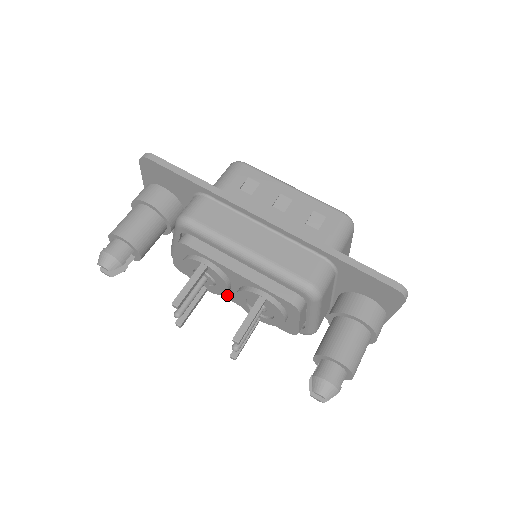
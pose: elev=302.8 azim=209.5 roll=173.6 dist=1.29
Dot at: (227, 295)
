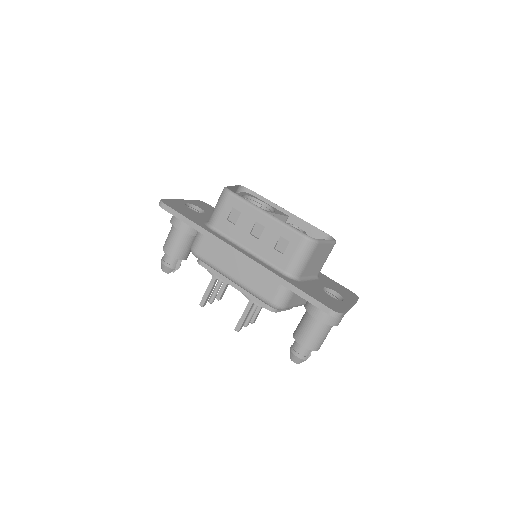
Dot at: occluded
